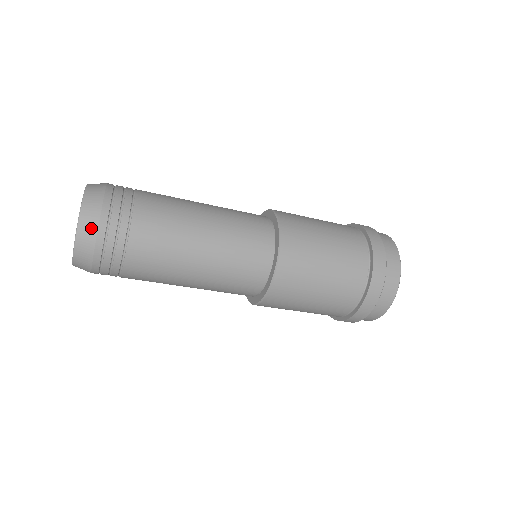
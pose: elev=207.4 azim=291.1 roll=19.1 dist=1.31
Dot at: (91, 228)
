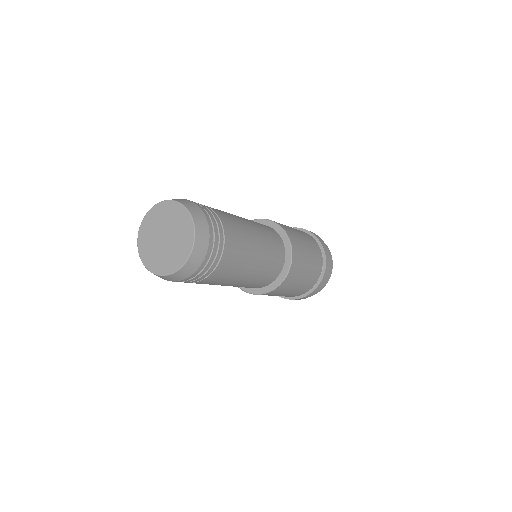
Dot at: (172, 280)
